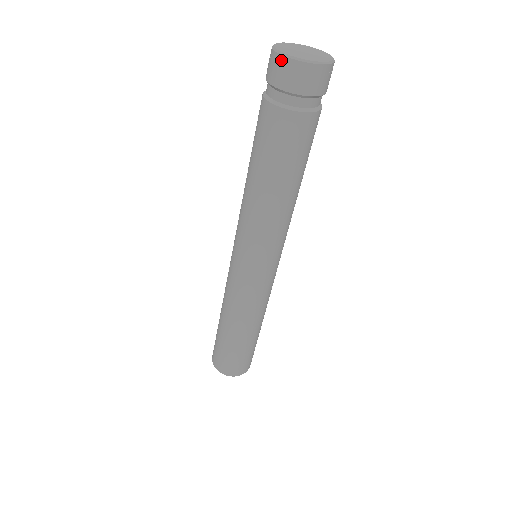
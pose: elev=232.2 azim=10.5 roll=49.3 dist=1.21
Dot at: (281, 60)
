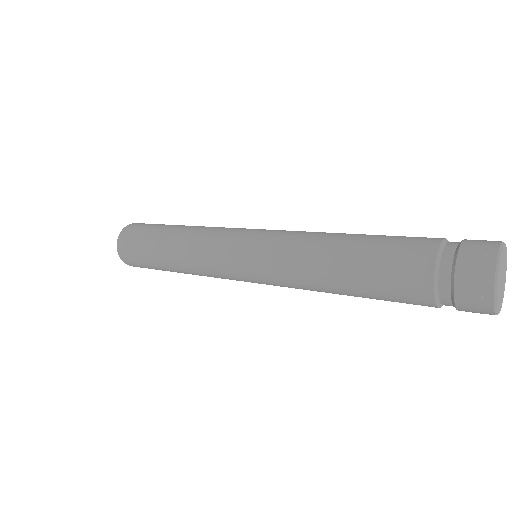
Dot at: occluded
